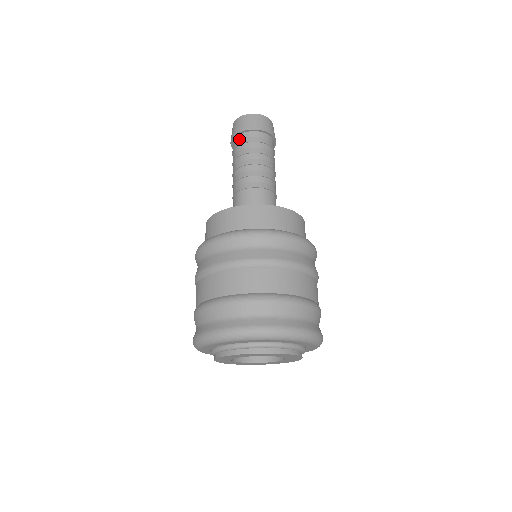
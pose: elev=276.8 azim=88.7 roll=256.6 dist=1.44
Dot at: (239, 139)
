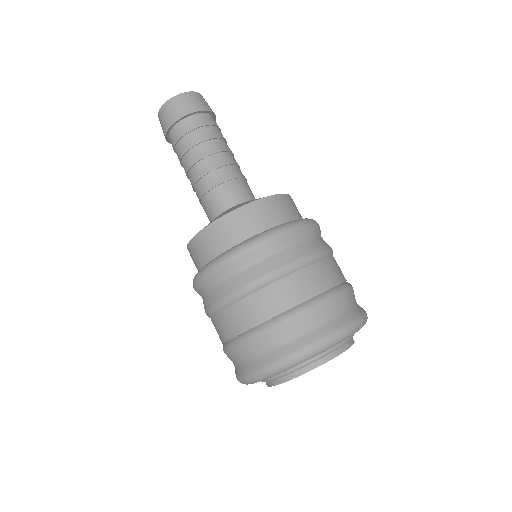
Dot at: (181, 127)
